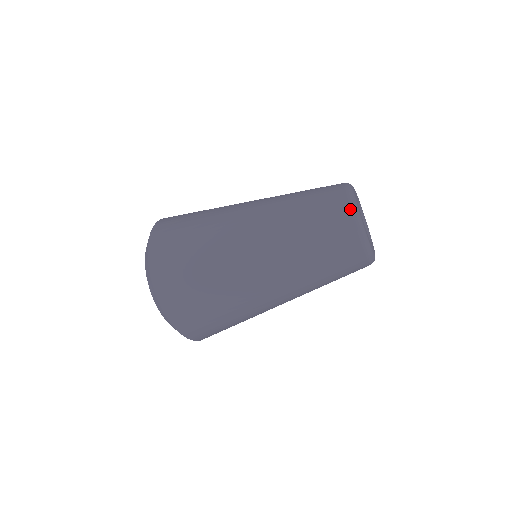
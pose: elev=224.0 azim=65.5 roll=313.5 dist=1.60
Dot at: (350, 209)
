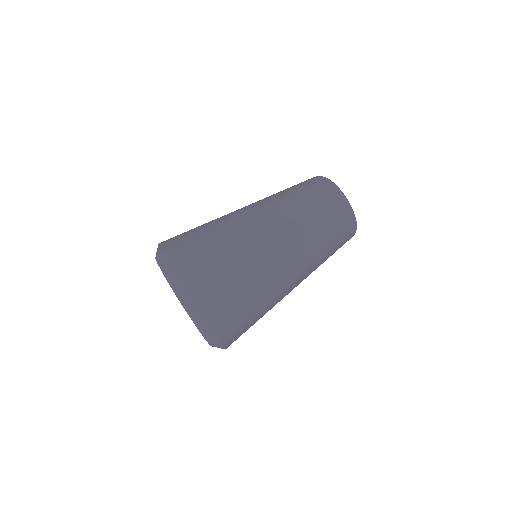
Dot at: (332, 185)
